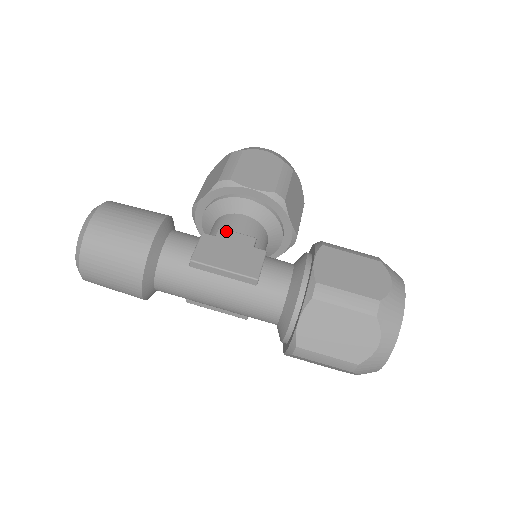
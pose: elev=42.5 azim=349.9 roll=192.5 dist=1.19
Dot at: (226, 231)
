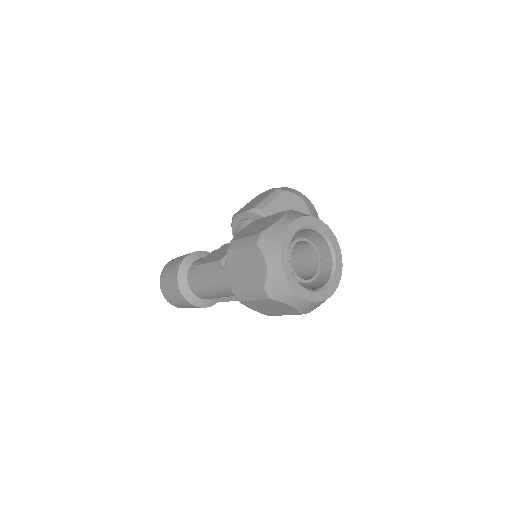
Dot at: (225, 244)
